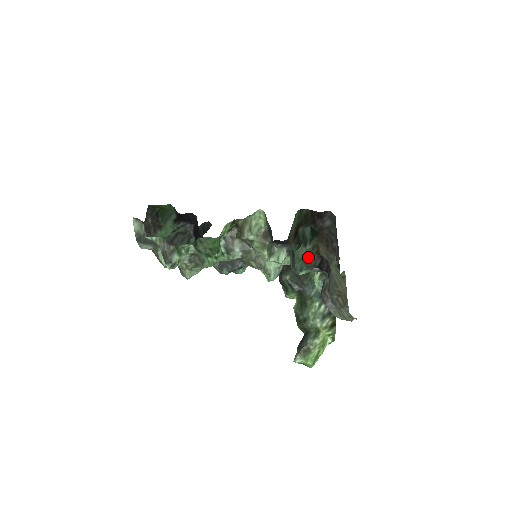
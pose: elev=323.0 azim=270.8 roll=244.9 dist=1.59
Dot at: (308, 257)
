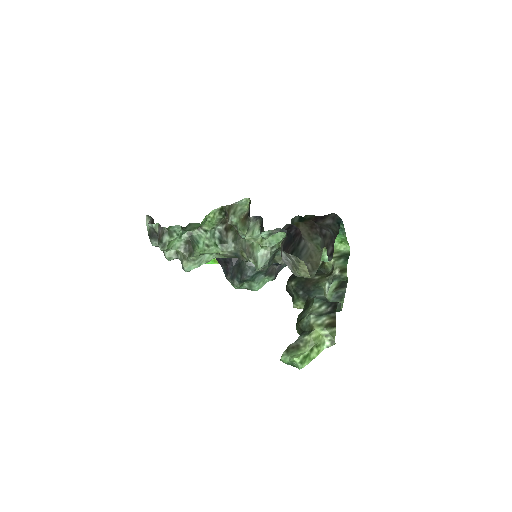
Dot at: occluded
